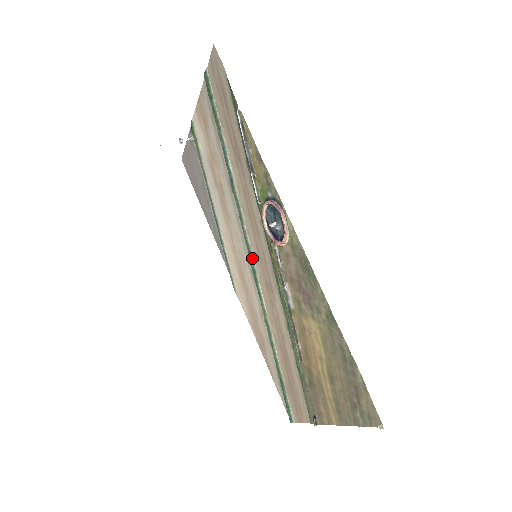
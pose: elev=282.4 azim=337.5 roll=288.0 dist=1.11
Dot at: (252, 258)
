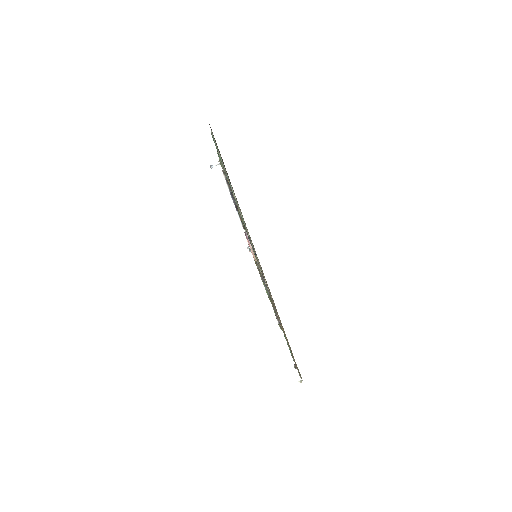
Dot at: (256, 256)
